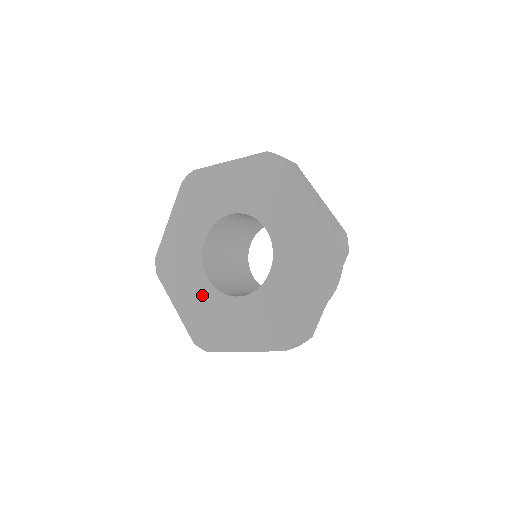
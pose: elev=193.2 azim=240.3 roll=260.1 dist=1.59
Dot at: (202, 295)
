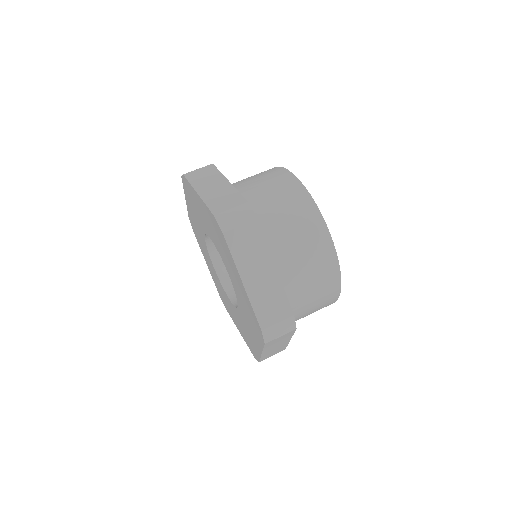
Dot at: (235, 314)
